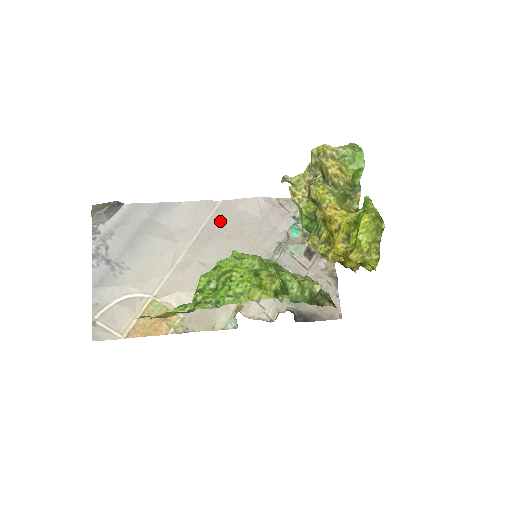
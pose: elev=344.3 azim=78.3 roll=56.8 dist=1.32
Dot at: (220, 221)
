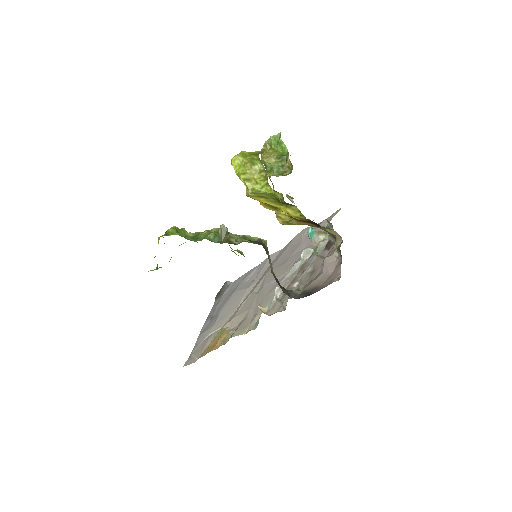
Dot at: (276, 260)
